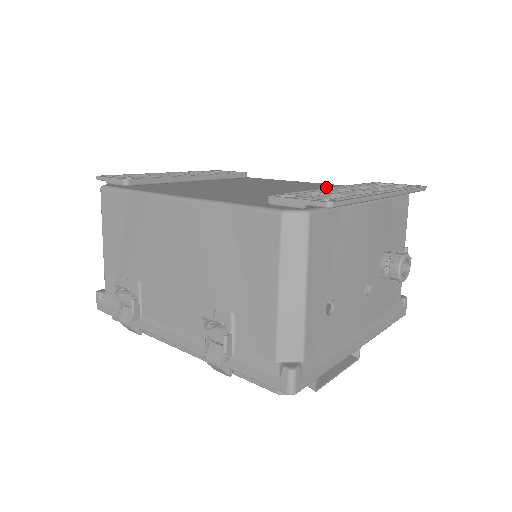
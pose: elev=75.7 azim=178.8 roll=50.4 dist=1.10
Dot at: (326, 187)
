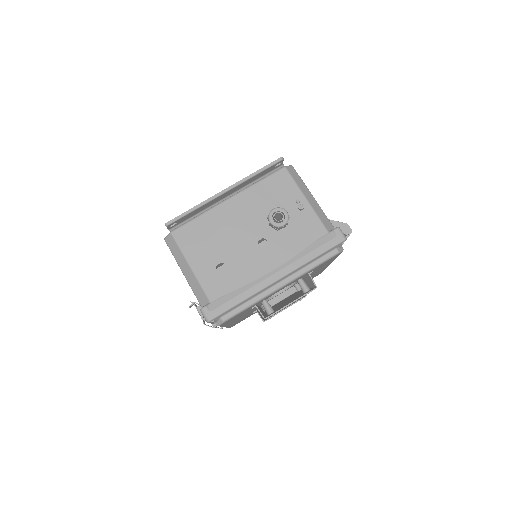
Dot at: occluded
